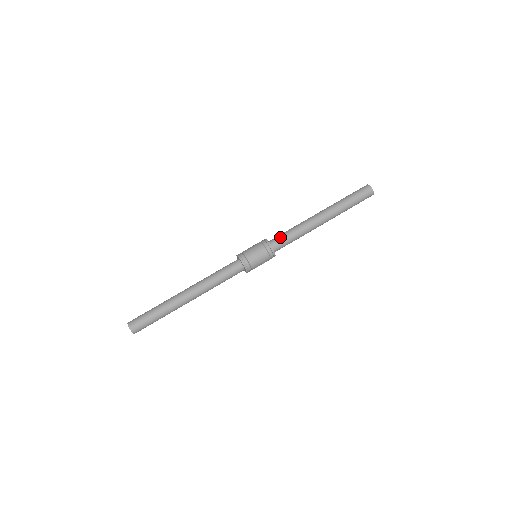
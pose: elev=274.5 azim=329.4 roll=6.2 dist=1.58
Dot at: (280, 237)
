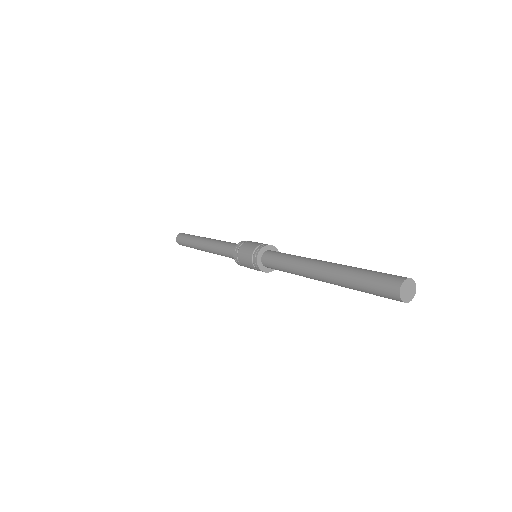
Dot at: (271, 261)
